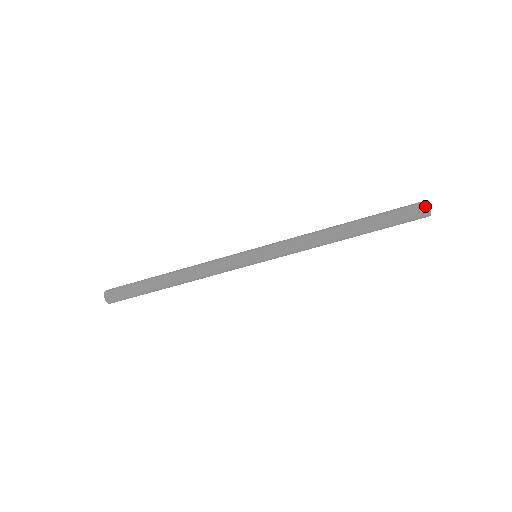
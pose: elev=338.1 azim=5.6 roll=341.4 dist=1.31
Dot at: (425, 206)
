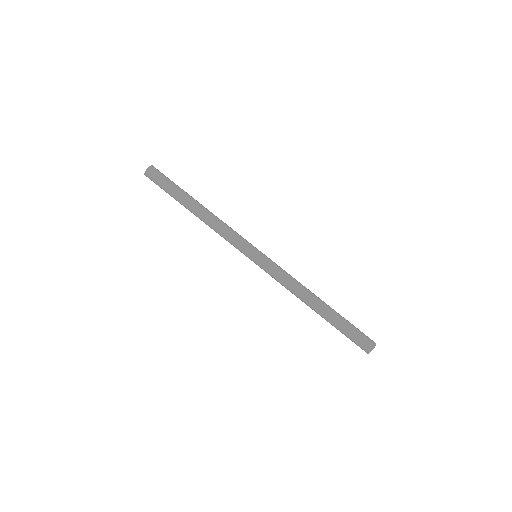
Dot at: (369, 349)
